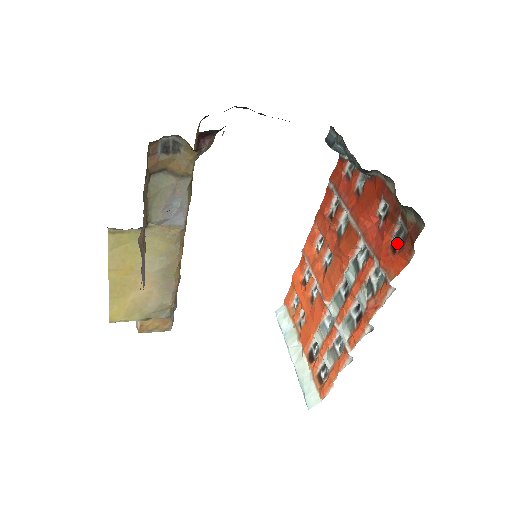
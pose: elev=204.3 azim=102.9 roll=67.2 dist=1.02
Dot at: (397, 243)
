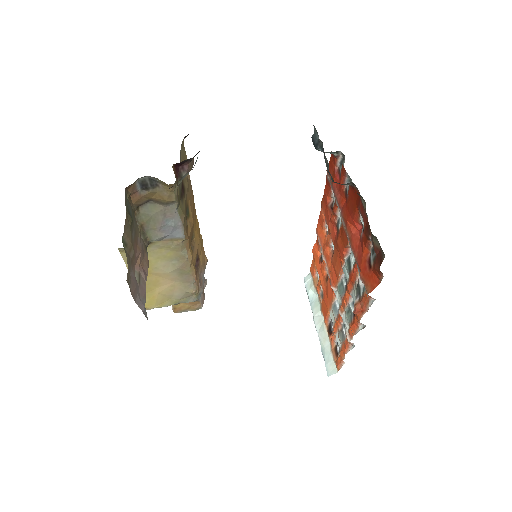
Dot at: (372, 259)
